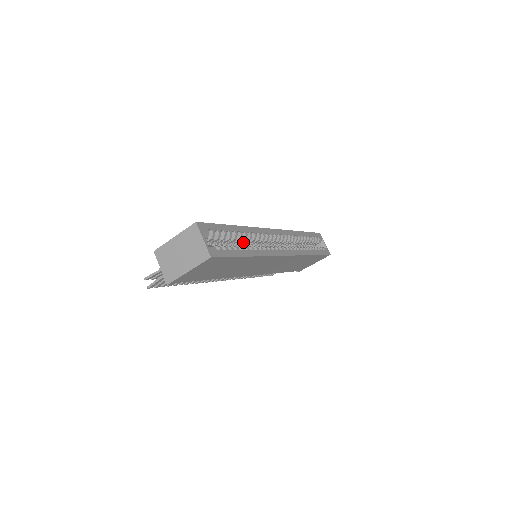
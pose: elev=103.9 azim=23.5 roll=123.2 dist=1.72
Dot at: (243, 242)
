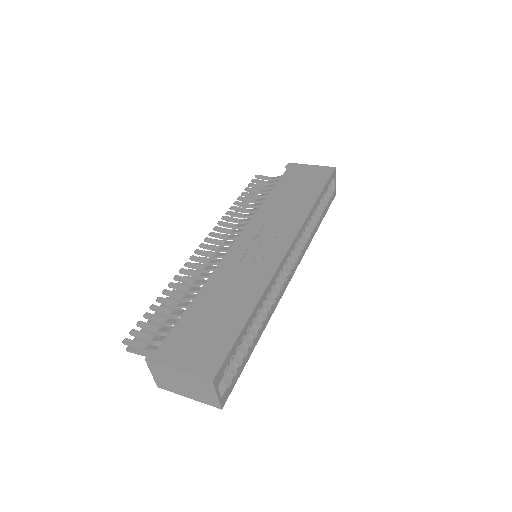
Dot at: occluded
